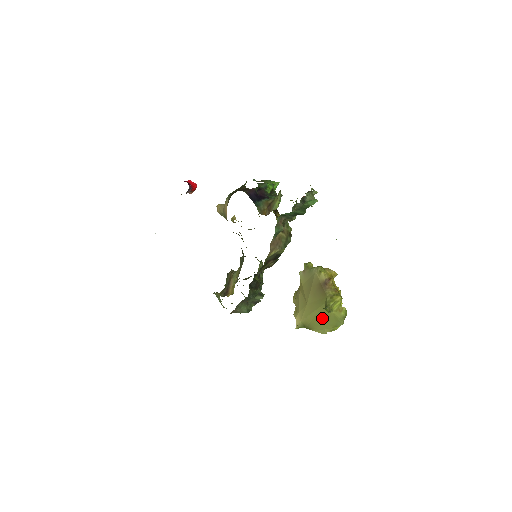
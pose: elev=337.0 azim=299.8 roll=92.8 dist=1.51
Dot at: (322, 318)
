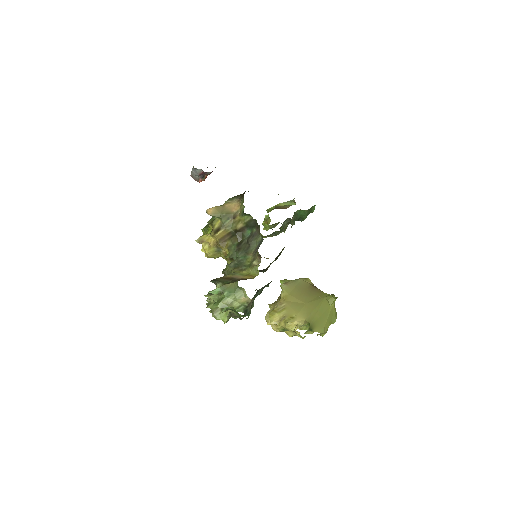
Dot at: (324, 312)
